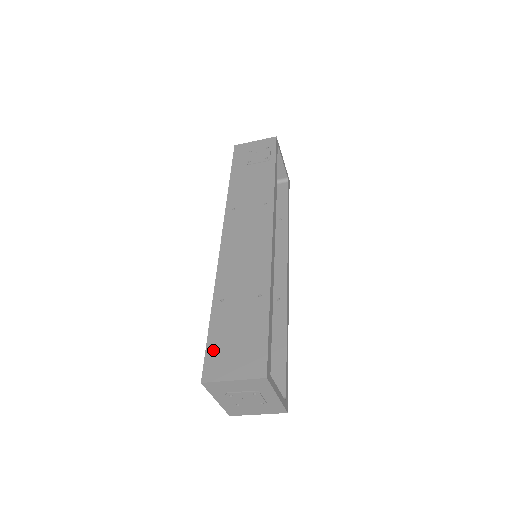
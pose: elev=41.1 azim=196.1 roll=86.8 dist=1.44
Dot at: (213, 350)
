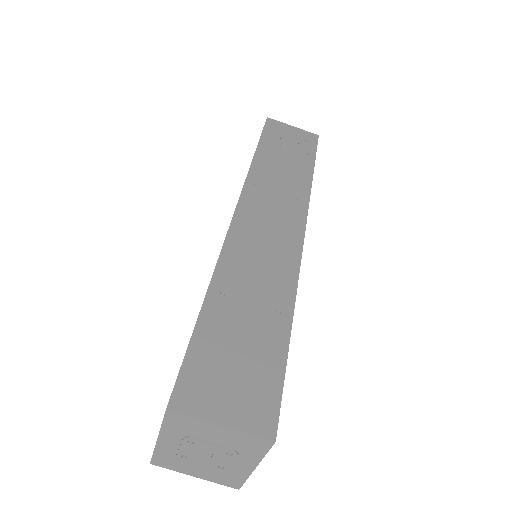
Dot at: (197, 362)
